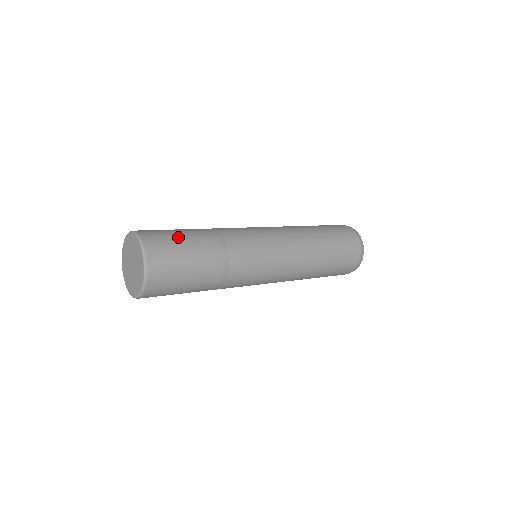
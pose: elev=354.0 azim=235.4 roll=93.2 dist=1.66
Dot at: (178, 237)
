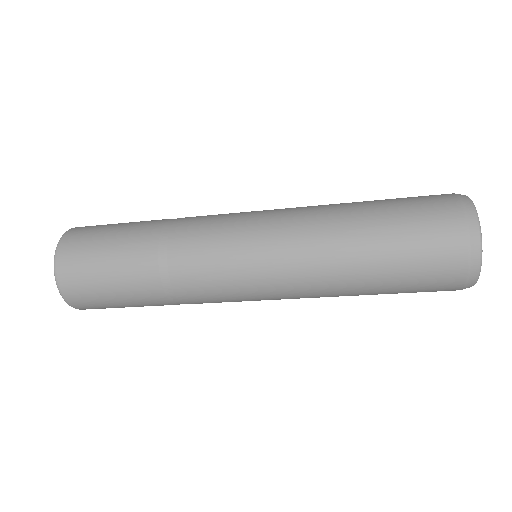
Dot at: (108, 231)
